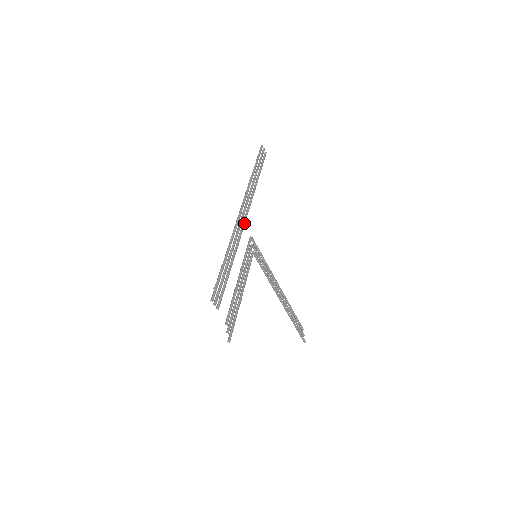
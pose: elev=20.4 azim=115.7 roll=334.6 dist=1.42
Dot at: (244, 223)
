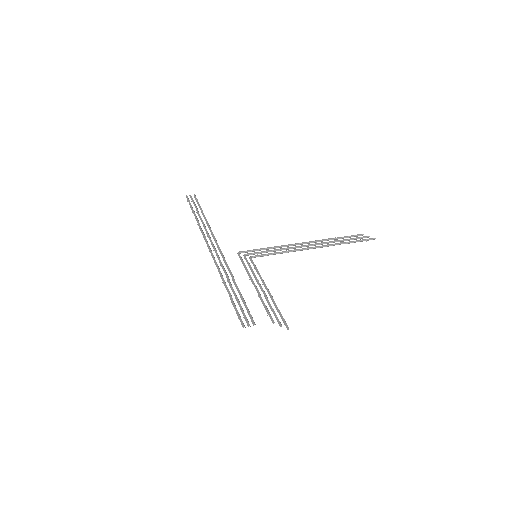
Dot at: (221, 254)
